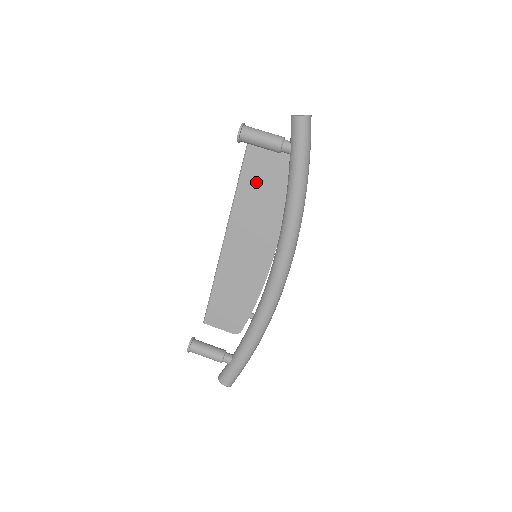
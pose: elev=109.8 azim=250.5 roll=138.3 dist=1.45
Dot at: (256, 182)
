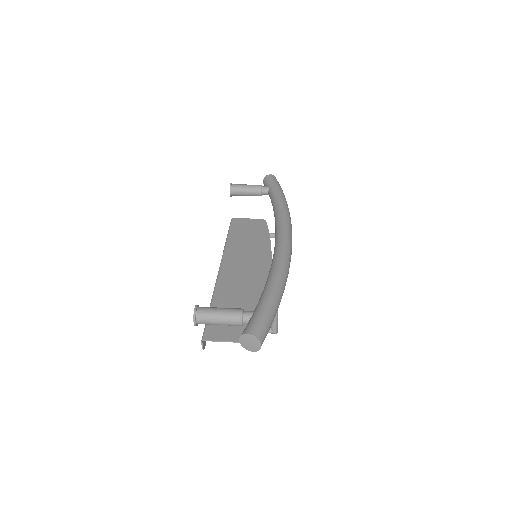
Dot at: (242, 235)
